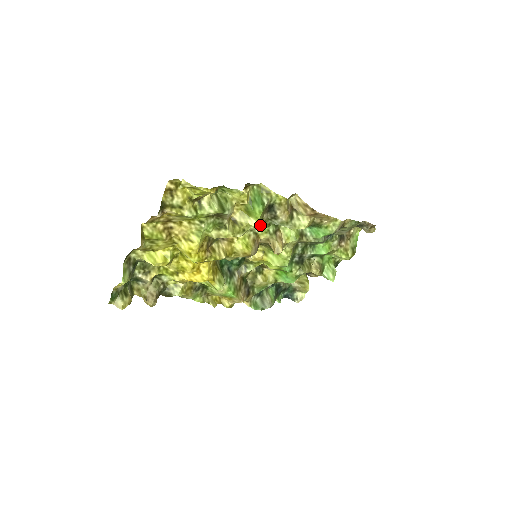
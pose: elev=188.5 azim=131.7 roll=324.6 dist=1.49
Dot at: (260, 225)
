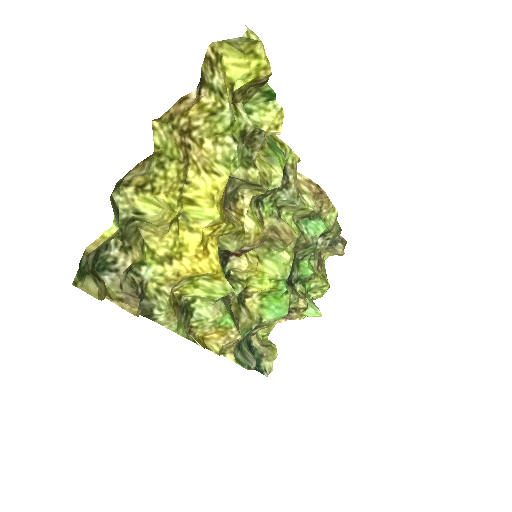
Dot at: (266, 201)
